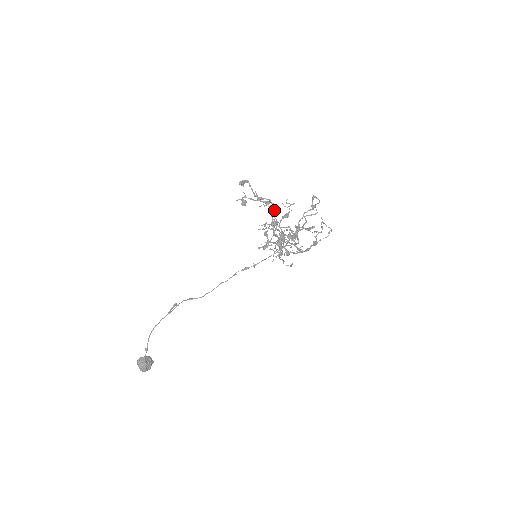
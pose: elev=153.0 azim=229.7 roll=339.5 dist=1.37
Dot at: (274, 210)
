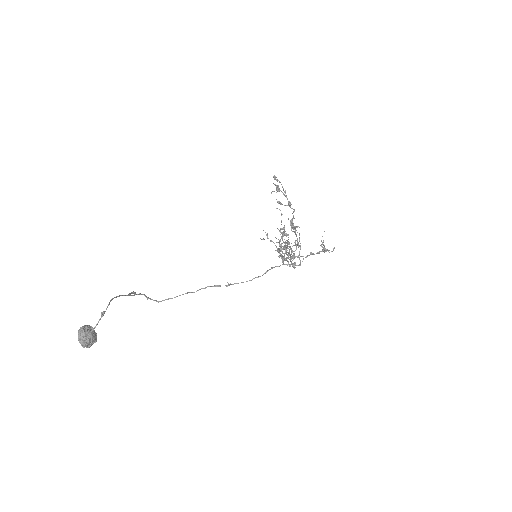
Dot at: occluded
